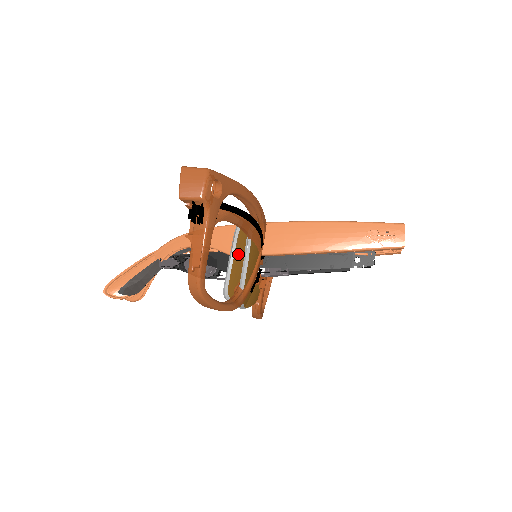
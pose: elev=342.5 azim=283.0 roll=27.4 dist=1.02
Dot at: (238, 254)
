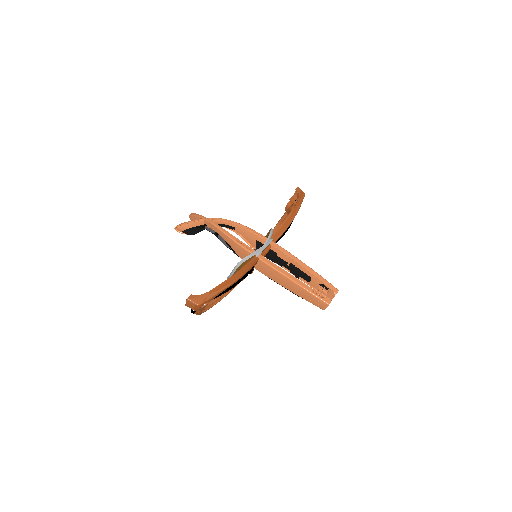
Dot at: occluded
